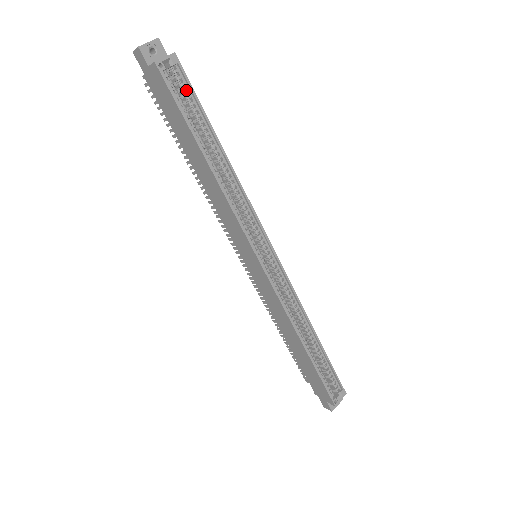
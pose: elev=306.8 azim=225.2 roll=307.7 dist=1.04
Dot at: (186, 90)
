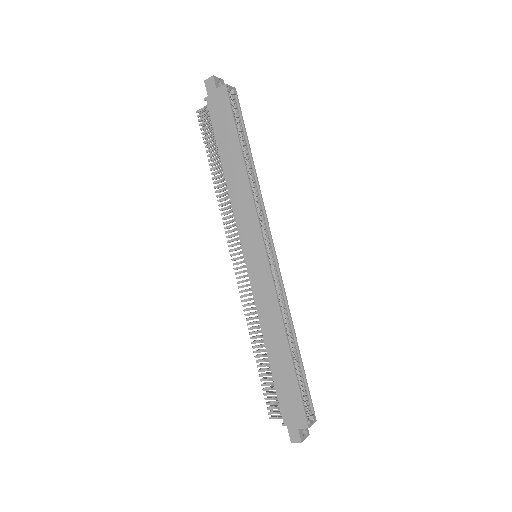
Dot at: (237, 112)
